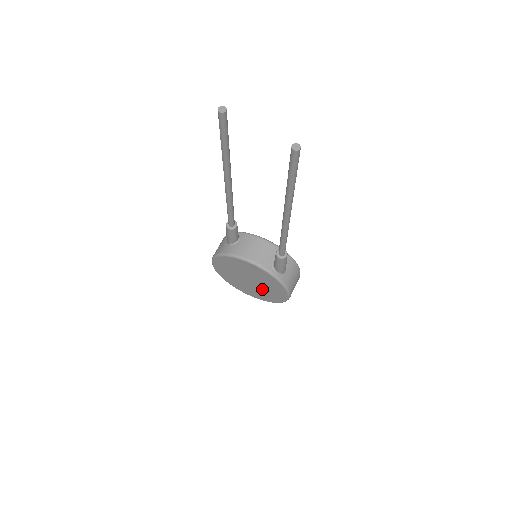
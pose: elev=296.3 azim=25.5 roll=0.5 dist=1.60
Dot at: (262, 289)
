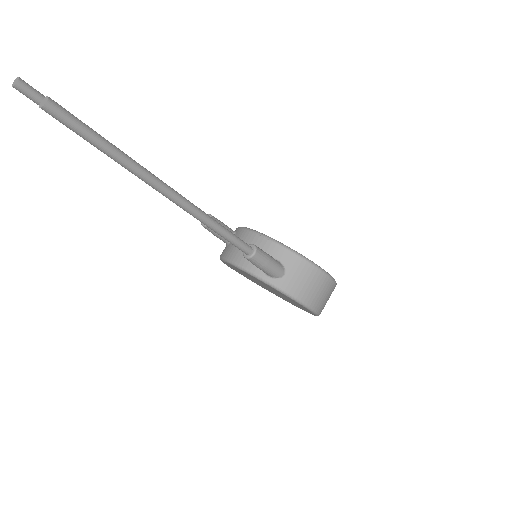
Dot at: (286, 298)
